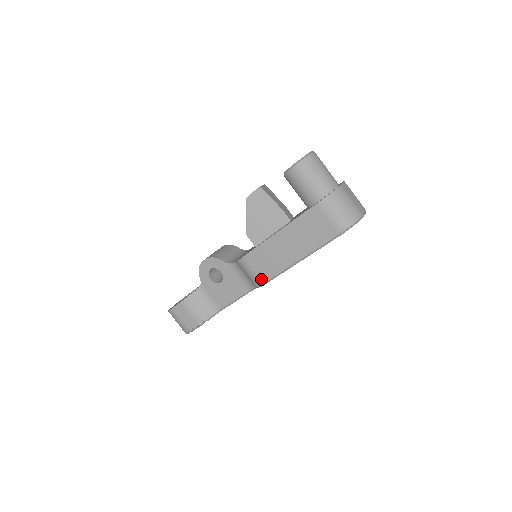
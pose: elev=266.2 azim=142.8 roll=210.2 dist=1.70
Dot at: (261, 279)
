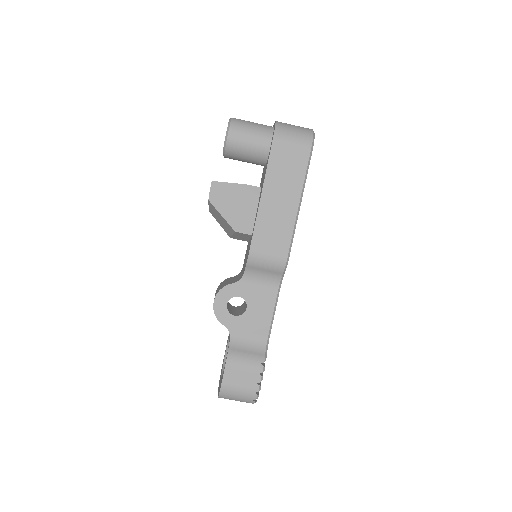
Dot at: (282, 257)
